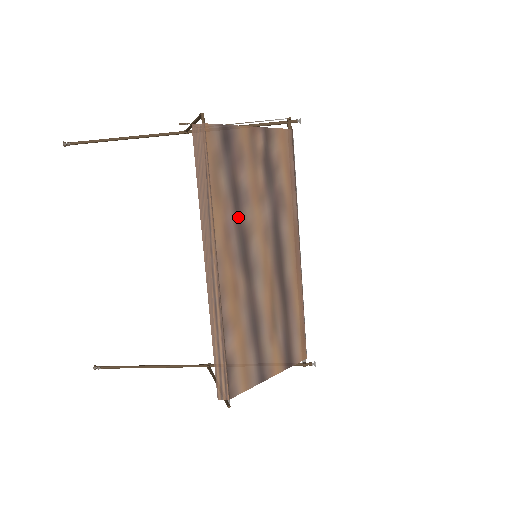
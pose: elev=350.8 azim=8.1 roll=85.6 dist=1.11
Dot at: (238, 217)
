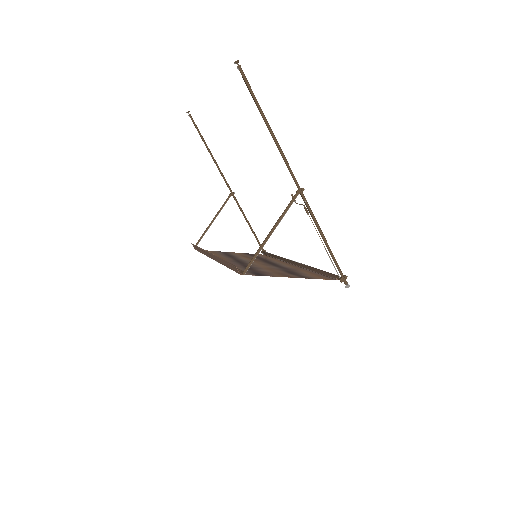
Dot at: (244, 265)
